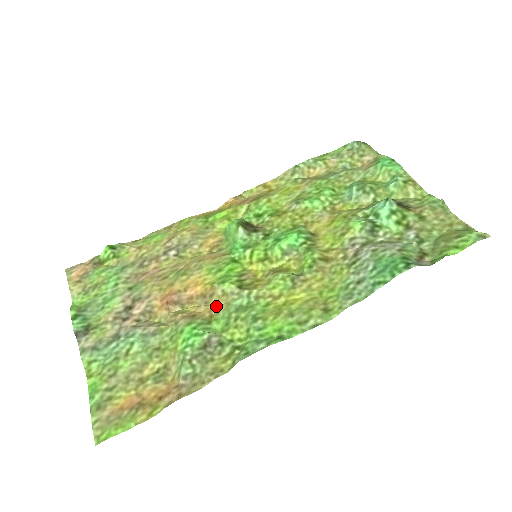
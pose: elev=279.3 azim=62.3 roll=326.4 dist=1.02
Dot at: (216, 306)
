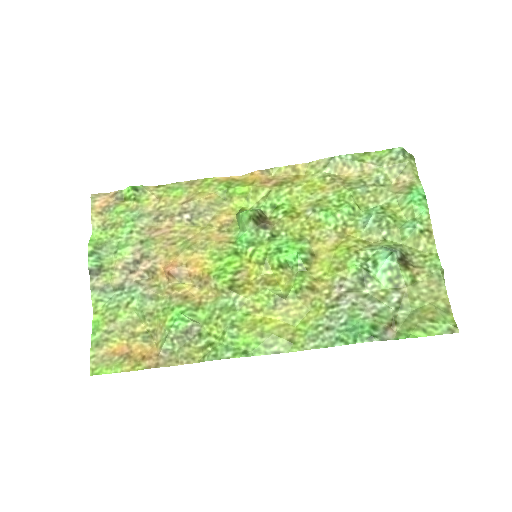
Dot at: (207, 295)
